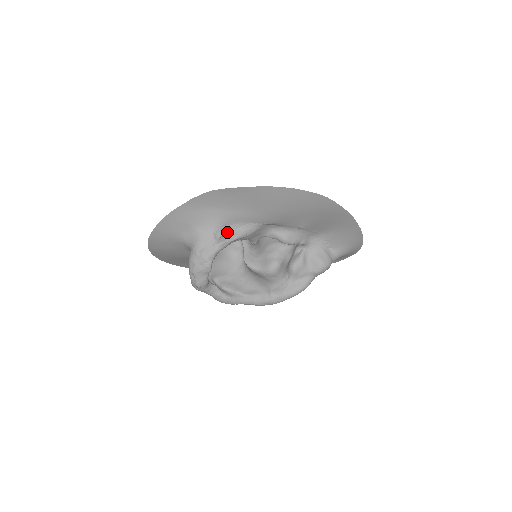
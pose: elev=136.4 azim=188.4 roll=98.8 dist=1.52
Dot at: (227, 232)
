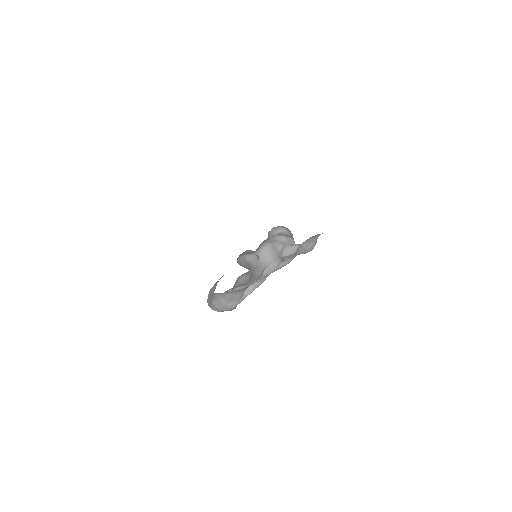
Dot at: (251, 285)
